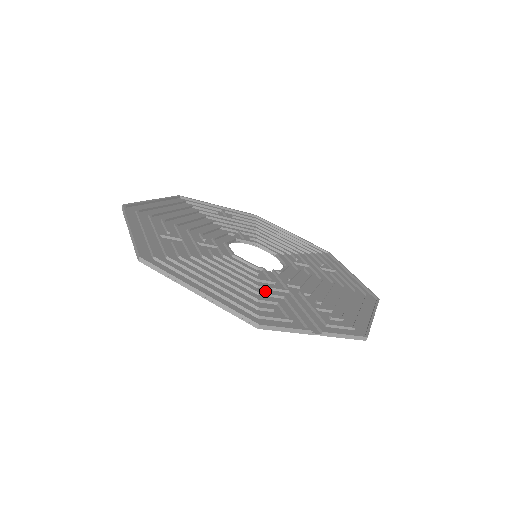
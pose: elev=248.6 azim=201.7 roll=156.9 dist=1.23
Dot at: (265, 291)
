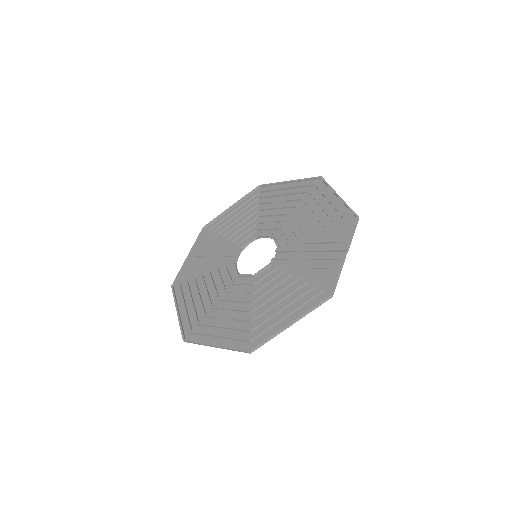
Dot at: (297, 271)
